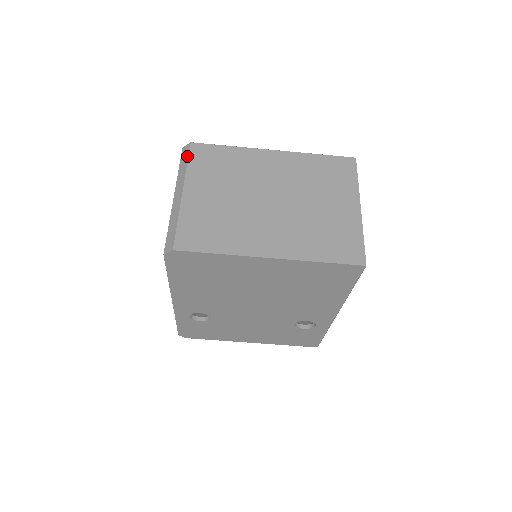
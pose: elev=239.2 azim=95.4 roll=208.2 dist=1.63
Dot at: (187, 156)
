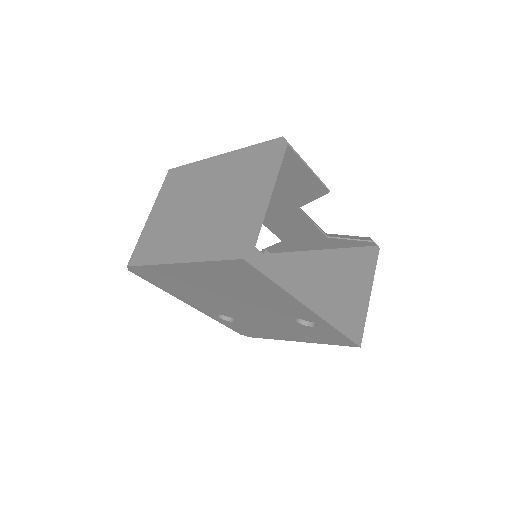
Dot at: (163, 183)
